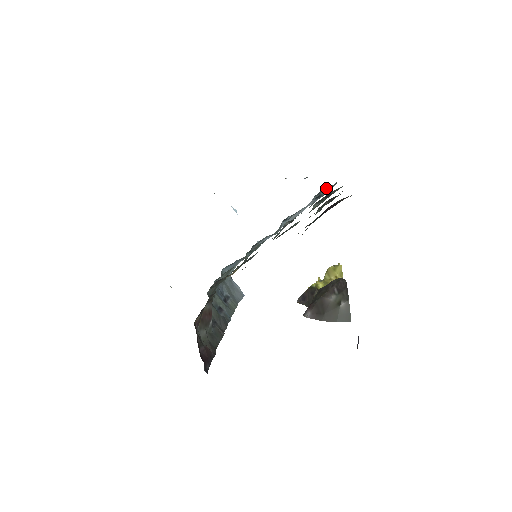
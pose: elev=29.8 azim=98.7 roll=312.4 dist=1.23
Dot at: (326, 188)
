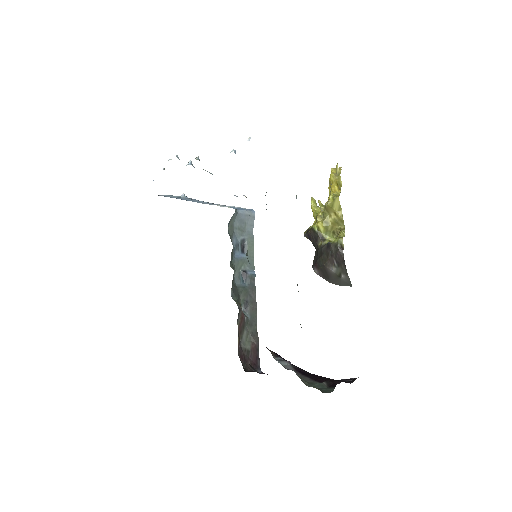
Dot at: occluded
